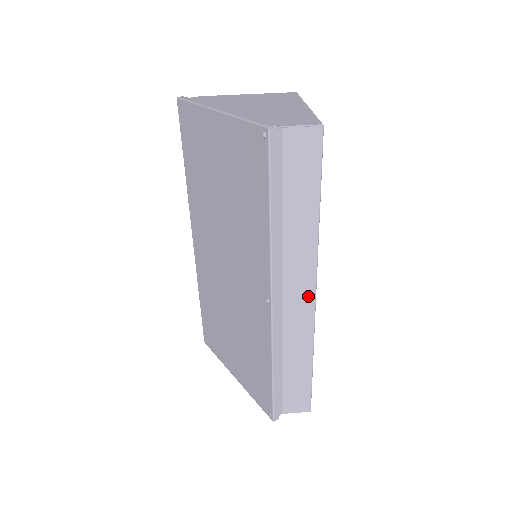
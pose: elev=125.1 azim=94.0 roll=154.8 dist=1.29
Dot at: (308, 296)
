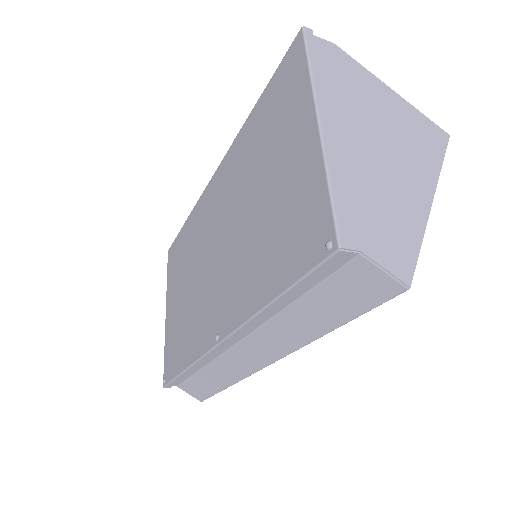
Dot at: (260, 361)
